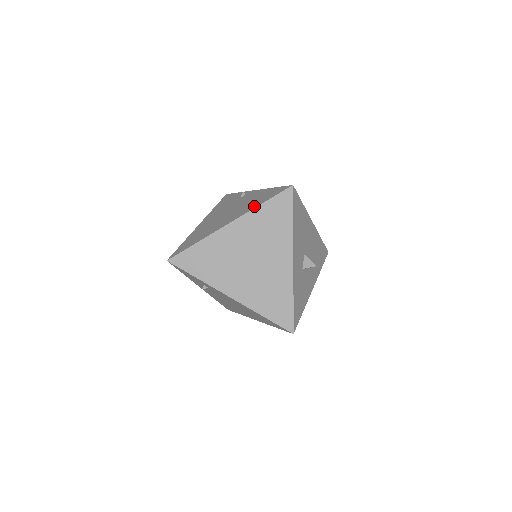
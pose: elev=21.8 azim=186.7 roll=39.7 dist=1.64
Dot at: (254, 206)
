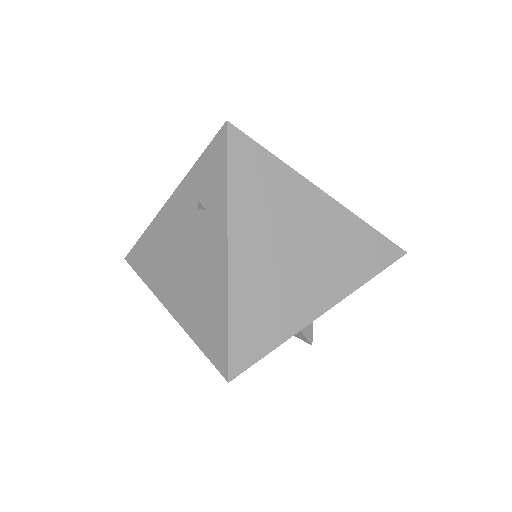
Dot at: (357, 216)
